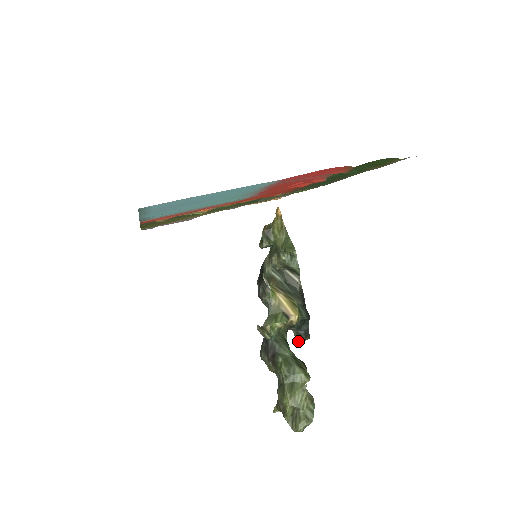
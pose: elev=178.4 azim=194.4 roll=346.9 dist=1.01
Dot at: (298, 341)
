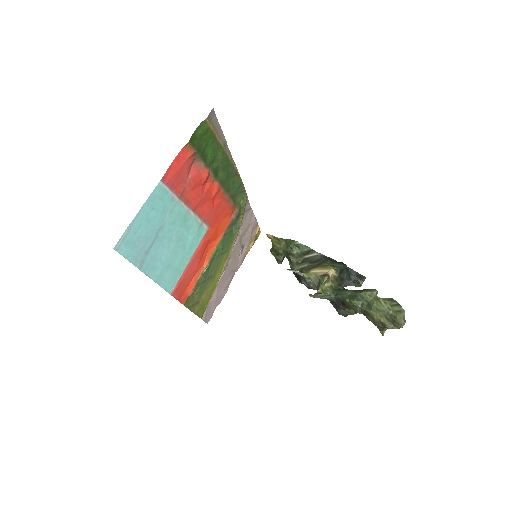
Dot at: (360, 286)
